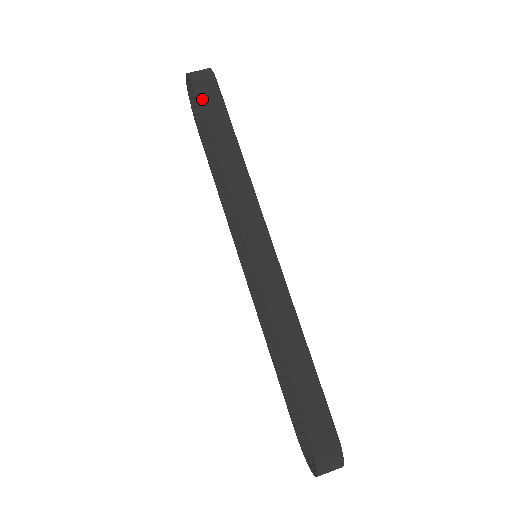
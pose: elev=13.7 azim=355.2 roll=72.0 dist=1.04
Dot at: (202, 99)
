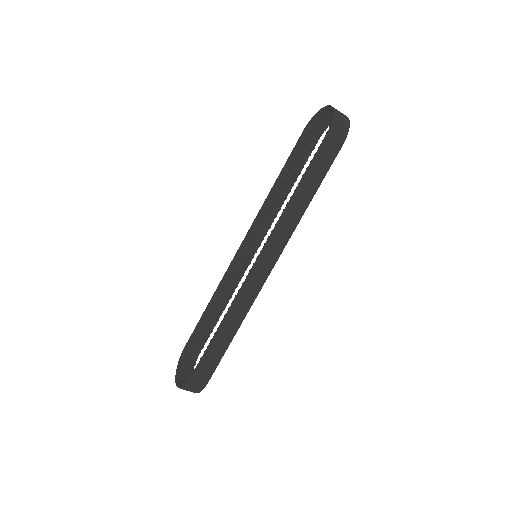
Dot at: (324, 147)
